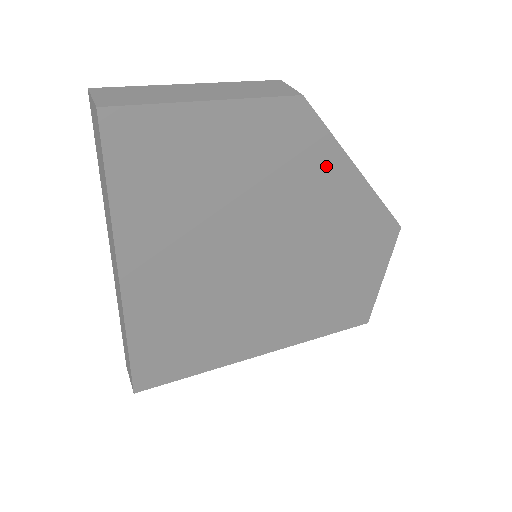
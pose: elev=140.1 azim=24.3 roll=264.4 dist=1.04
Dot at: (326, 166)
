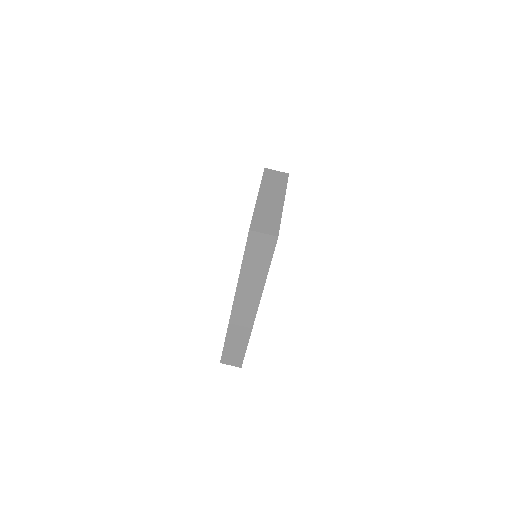
Dot at: occluded
